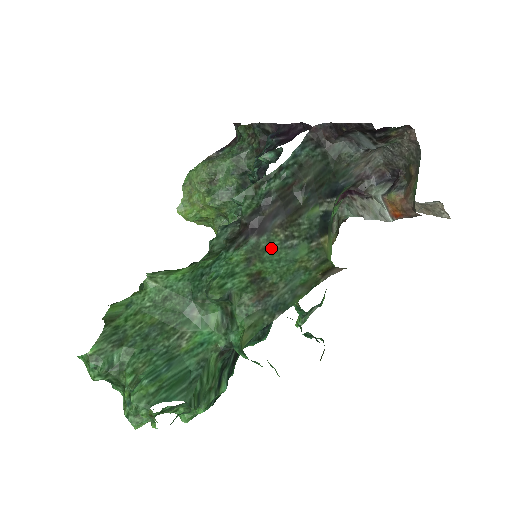
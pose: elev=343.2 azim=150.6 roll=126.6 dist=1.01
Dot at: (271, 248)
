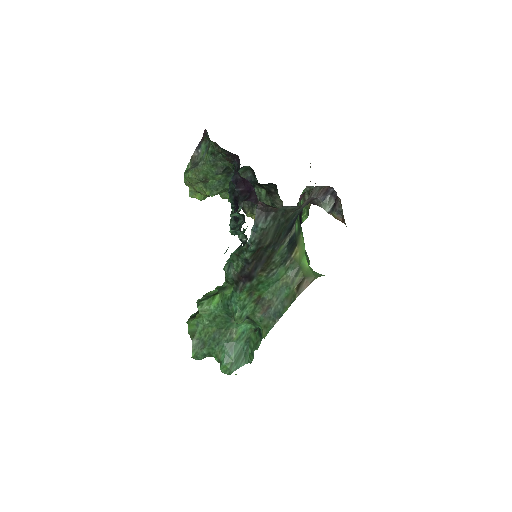
Dot at: (261, 282)
